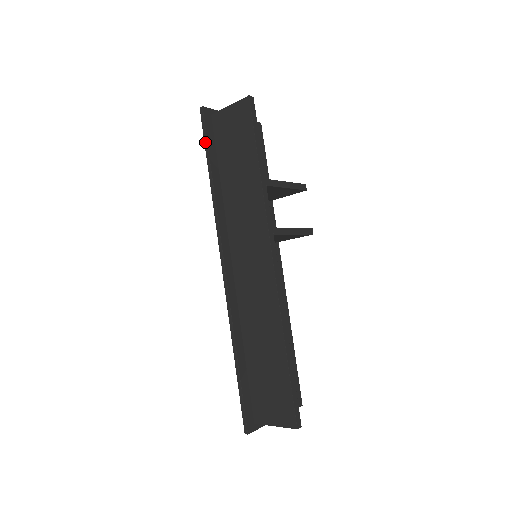
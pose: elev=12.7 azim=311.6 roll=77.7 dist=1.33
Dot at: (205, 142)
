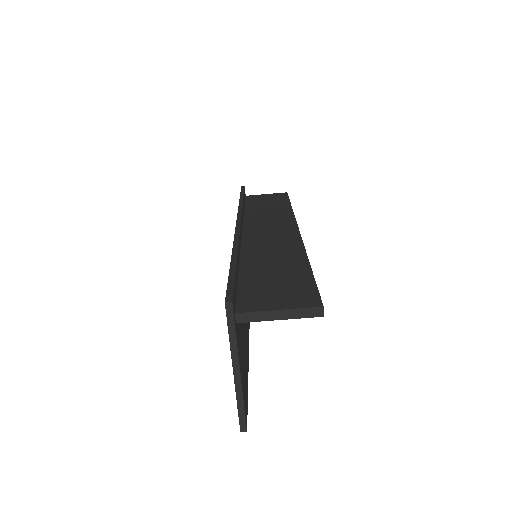
Dot at: (242, 192)
